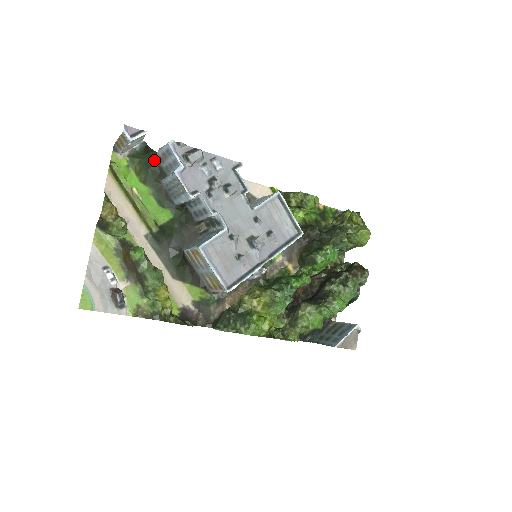
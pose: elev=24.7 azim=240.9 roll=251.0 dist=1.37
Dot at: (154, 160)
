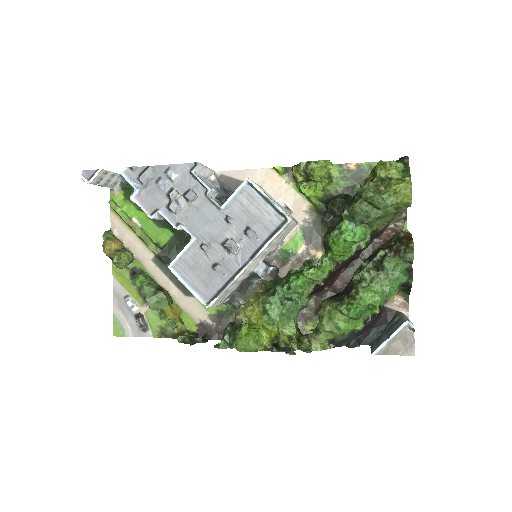
Dot at: occluded
